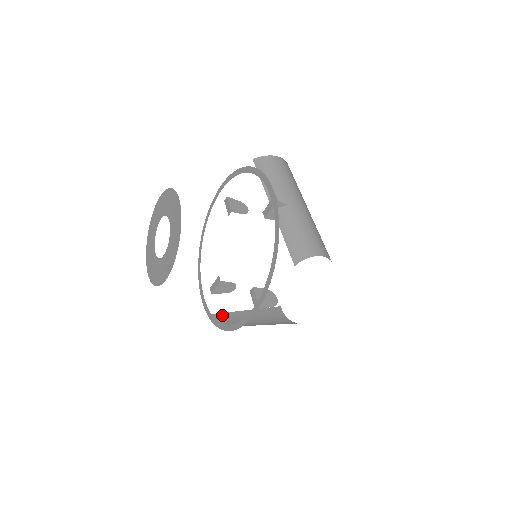
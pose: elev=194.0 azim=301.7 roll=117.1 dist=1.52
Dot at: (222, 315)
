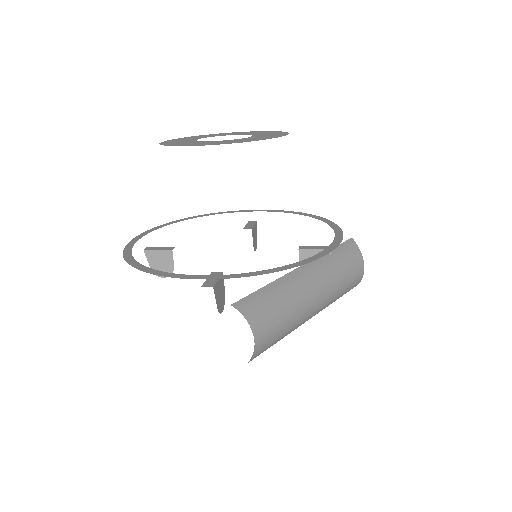
Dot at: (265, 290)
